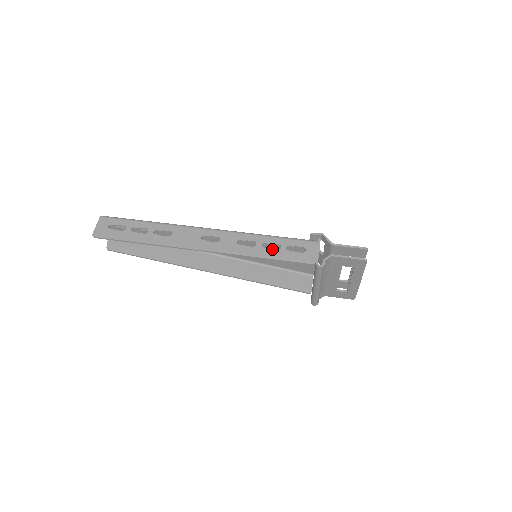
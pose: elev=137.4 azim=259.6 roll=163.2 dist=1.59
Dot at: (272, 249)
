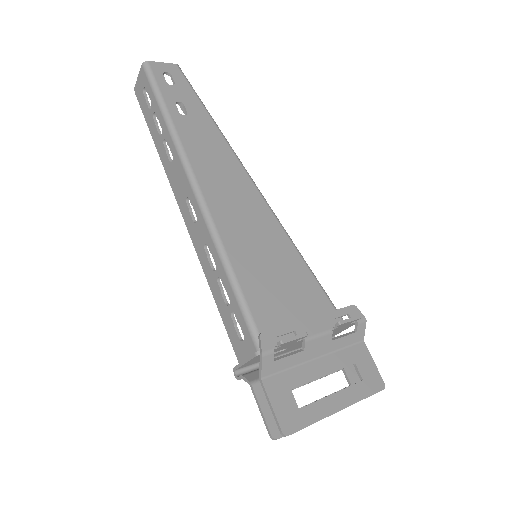
Dot at: (221, 295)
